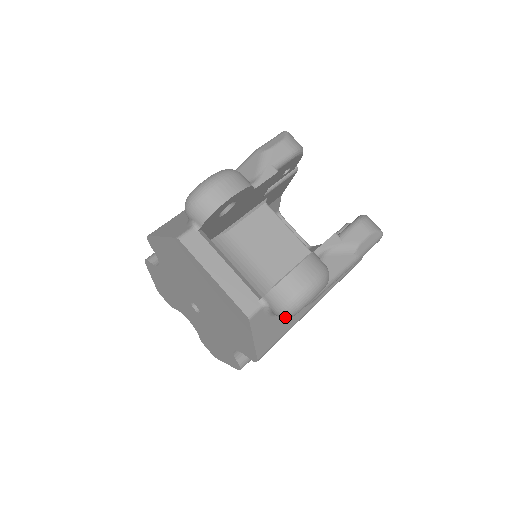
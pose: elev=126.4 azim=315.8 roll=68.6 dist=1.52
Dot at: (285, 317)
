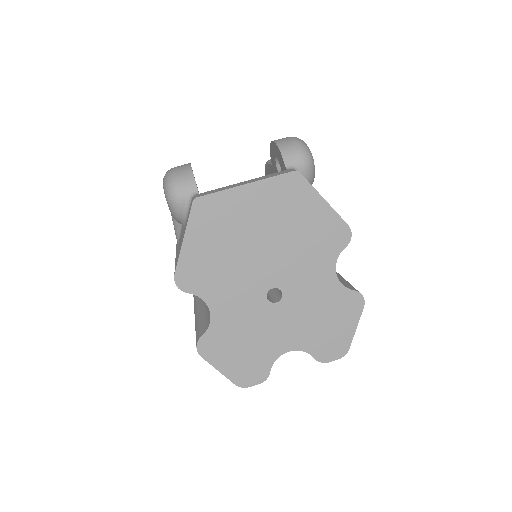
Dot at: (311, 162)
